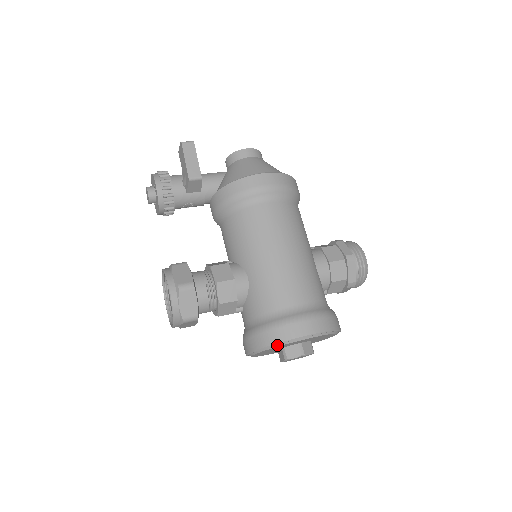
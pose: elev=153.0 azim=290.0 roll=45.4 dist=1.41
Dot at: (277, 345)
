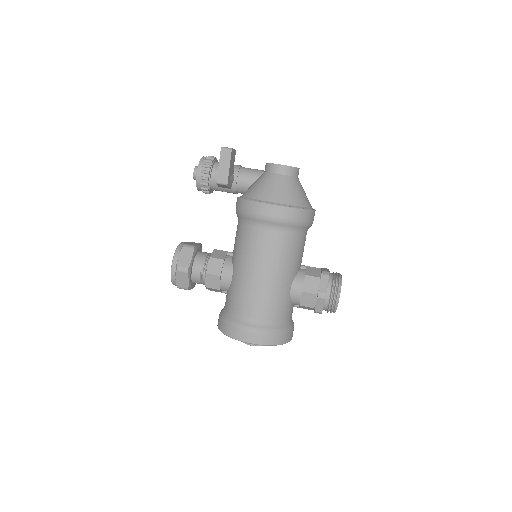
Dot at: (228, 335)
